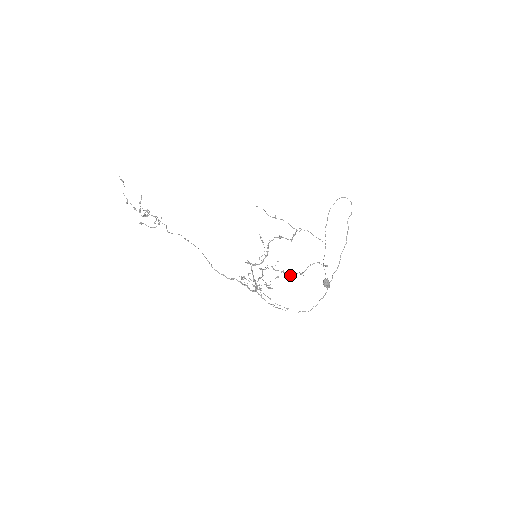
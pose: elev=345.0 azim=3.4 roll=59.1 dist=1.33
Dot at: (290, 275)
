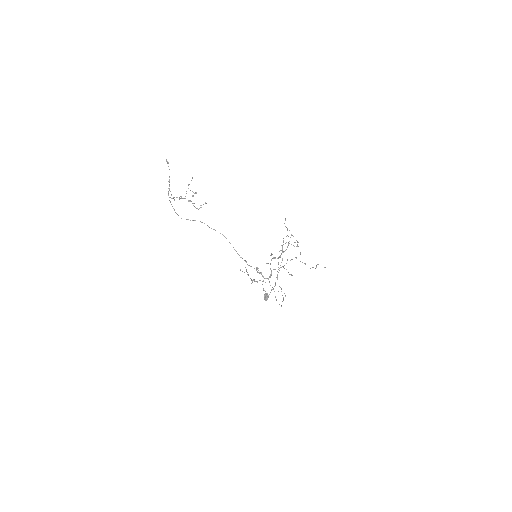
Dot at: occluded
